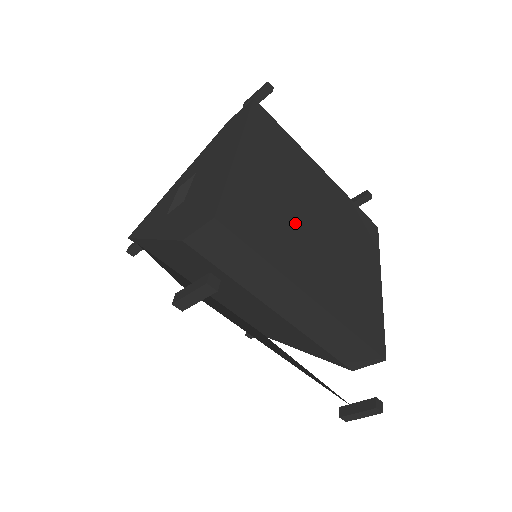
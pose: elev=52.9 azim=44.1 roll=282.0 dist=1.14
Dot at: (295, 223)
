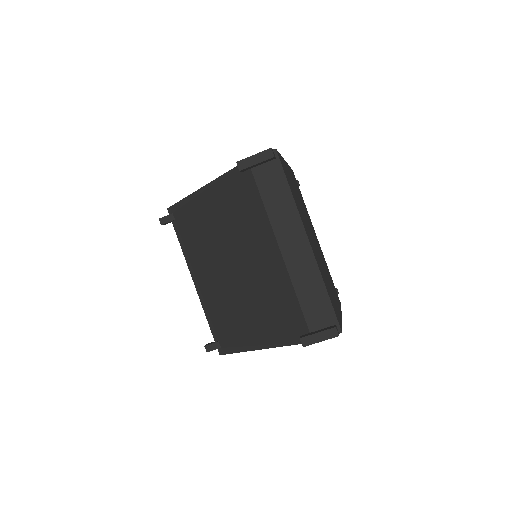
Dot at: (304, 217)
